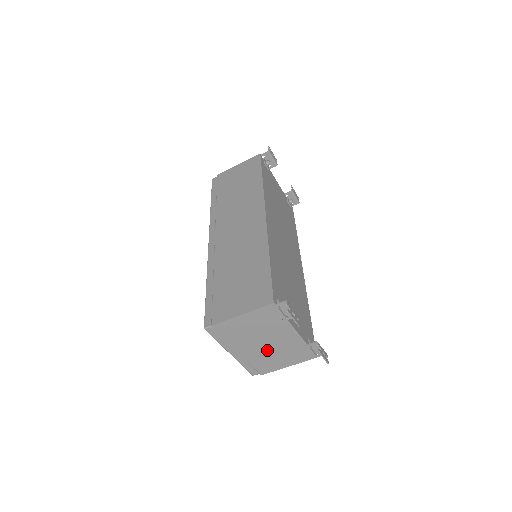
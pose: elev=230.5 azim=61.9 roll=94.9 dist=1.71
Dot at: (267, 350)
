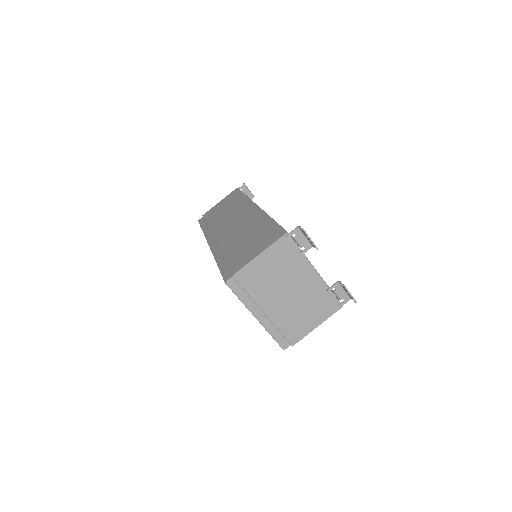
Dot at: (292, 304)
